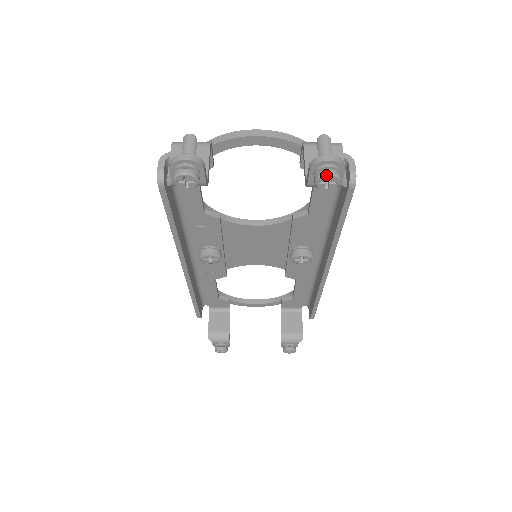
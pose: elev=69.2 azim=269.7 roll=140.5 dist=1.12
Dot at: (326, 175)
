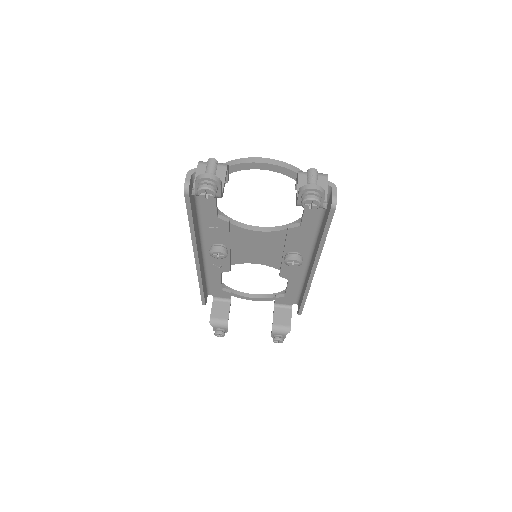
Dot at: (310, 199)
